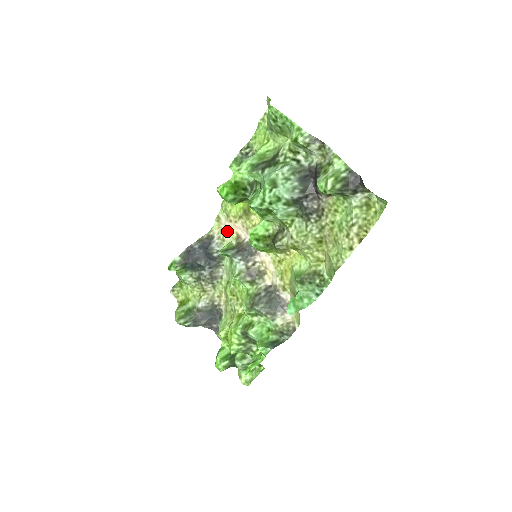
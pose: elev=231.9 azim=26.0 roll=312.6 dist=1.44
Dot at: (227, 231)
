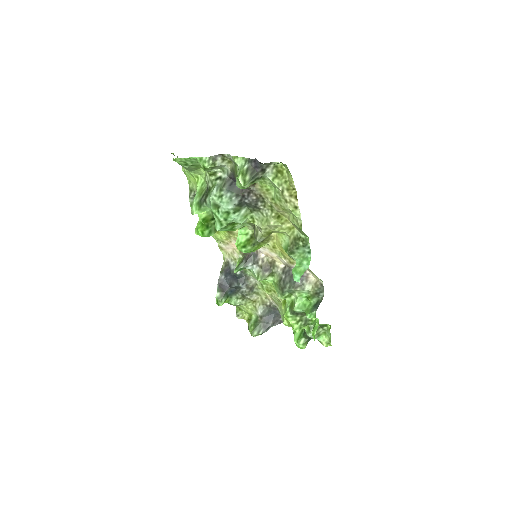
Dot at: (232, 252)
